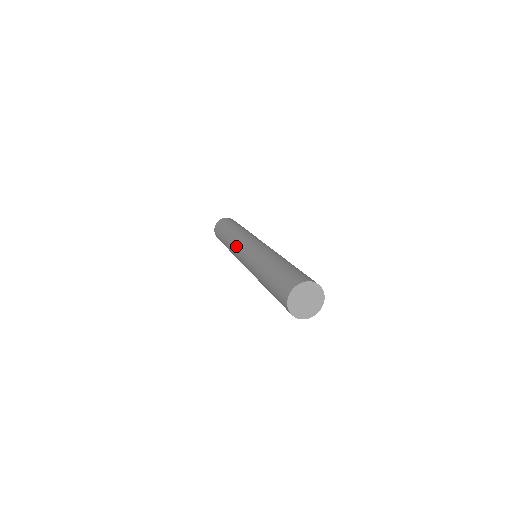
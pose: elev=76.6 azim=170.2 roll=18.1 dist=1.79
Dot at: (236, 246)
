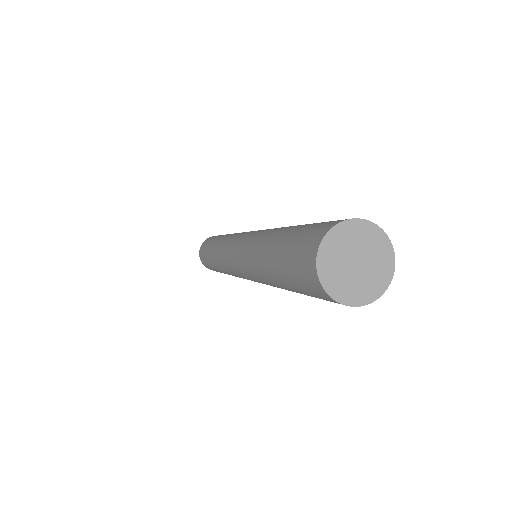
Dot at: (224, 261)
